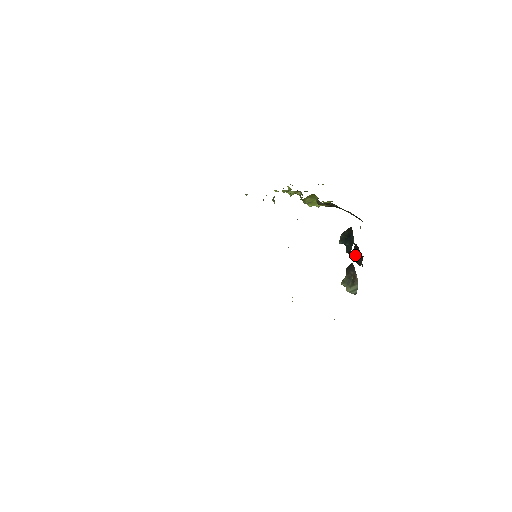
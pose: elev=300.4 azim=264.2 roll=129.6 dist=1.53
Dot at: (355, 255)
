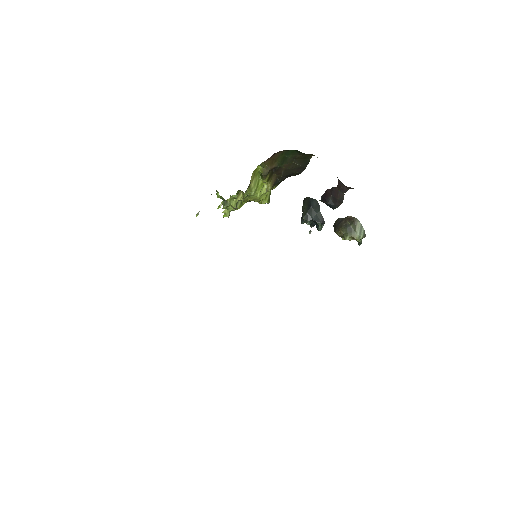
Dot at: (331, 200)
